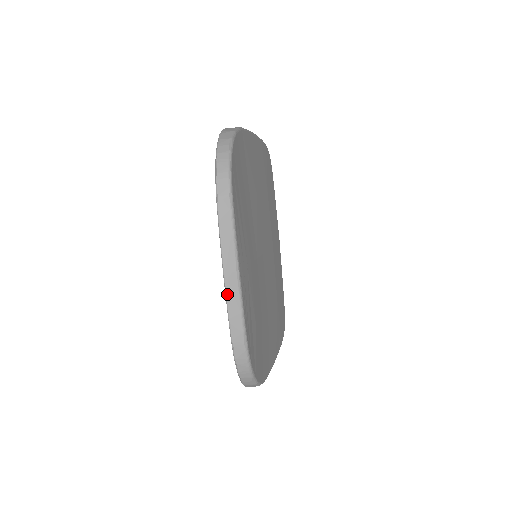
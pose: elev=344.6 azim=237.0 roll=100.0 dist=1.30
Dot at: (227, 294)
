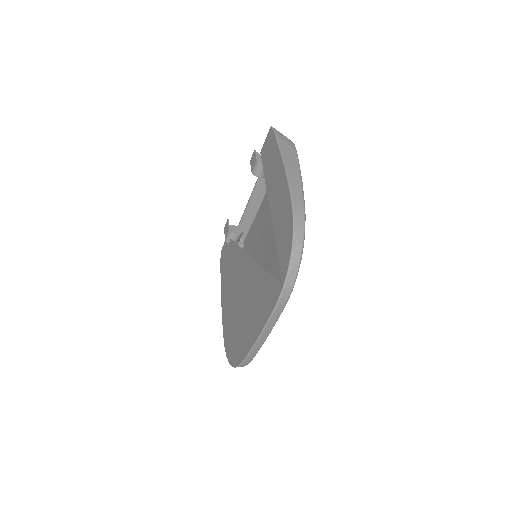
Dot at: (255, 346)
